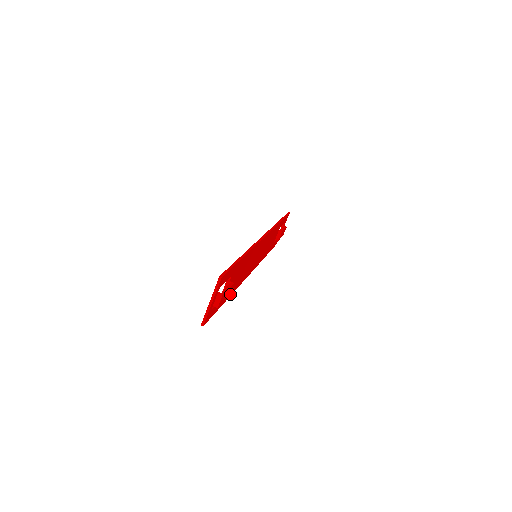
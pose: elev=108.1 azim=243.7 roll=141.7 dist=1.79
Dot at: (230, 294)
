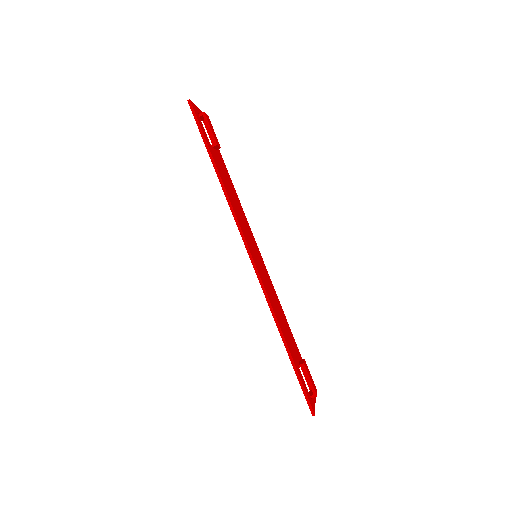
Dot at: (287, 324)
